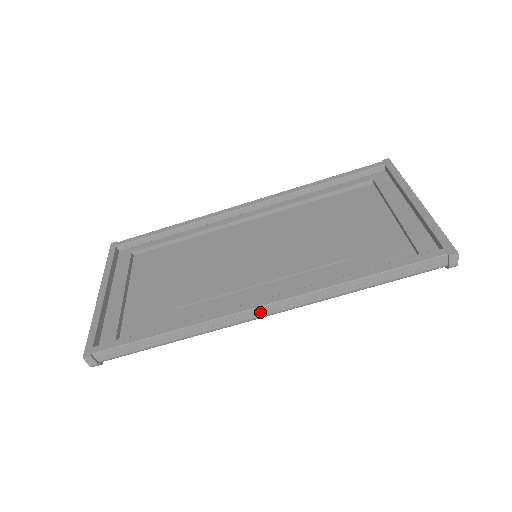
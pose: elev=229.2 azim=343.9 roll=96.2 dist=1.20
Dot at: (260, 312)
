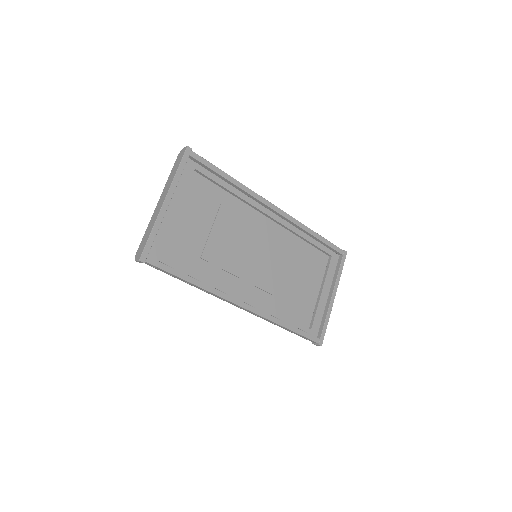
Dot at: (239, 307)
